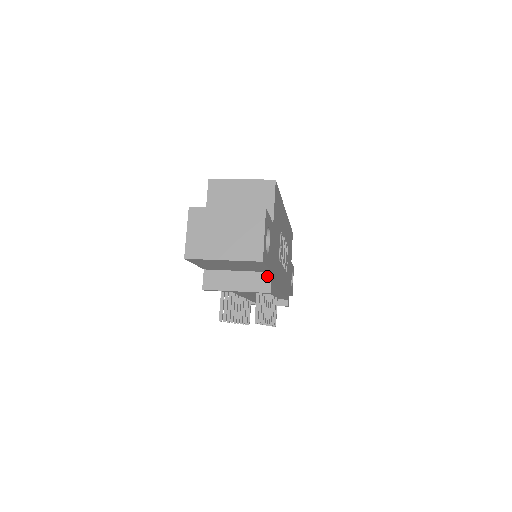
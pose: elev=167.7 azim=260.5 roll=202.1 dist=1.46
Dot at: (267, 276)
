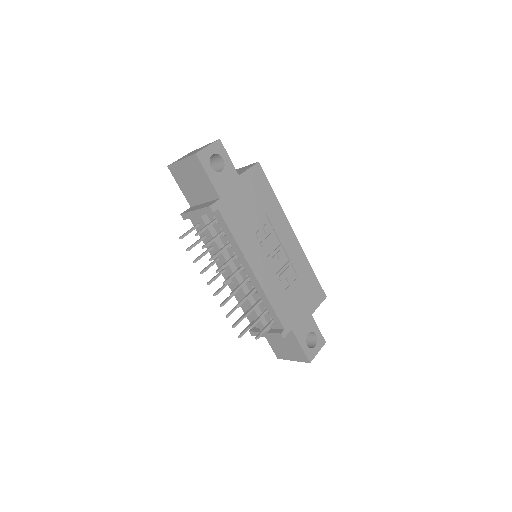
Dot at: (216, 200)
